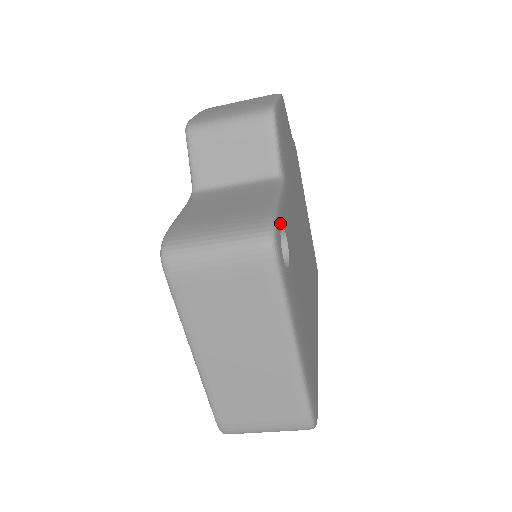
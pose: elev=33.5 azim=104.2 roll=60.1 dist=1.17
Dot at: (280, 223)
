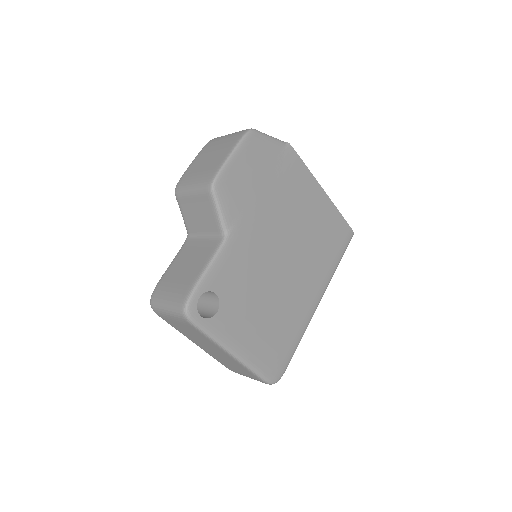
Dot at: (199, 294)
